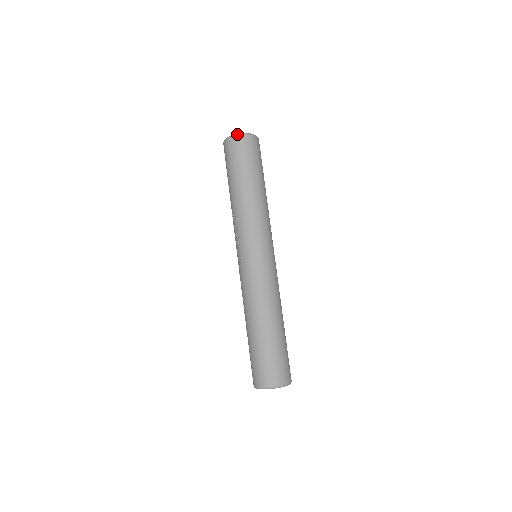
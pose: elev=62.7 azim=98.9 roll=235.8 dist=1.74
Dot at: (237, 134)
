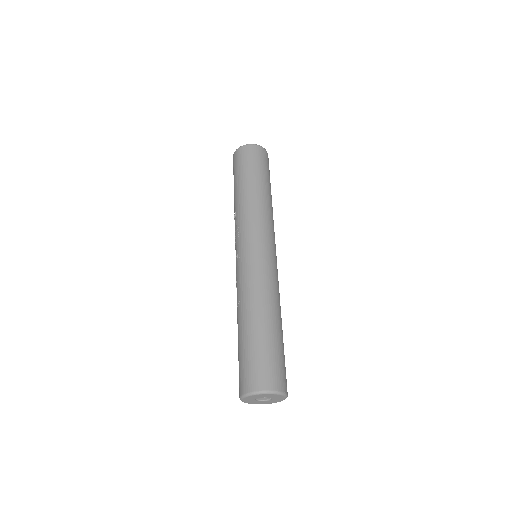
Dot at: occluded
